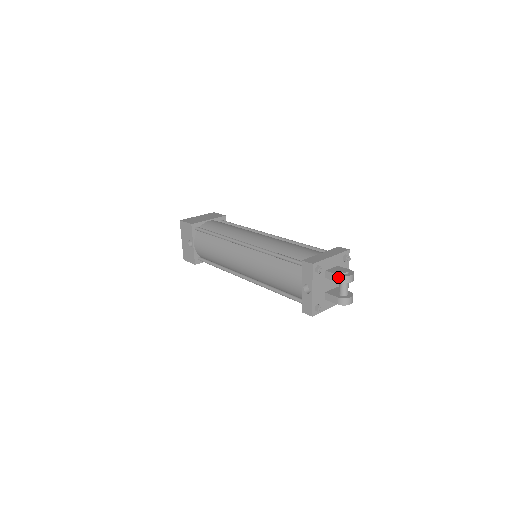
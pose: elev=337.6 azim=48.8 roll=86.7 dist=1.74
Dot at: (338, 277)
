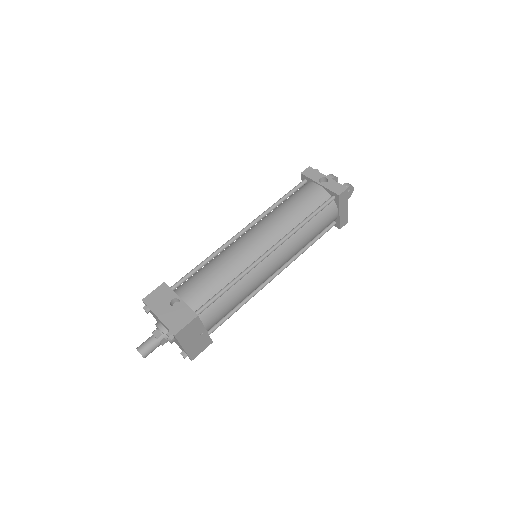
Dot at: (329, 176)
